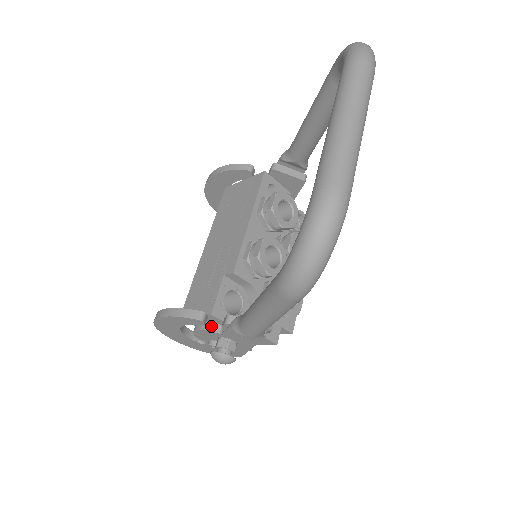
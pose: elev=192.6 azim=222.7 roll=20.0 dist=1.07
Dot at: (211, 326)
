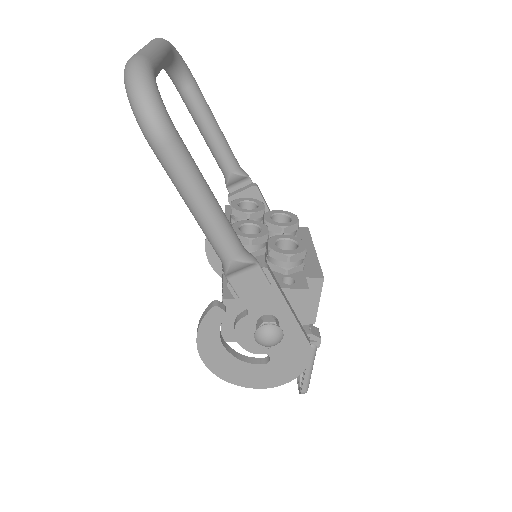
Dot at: (239, 317)
